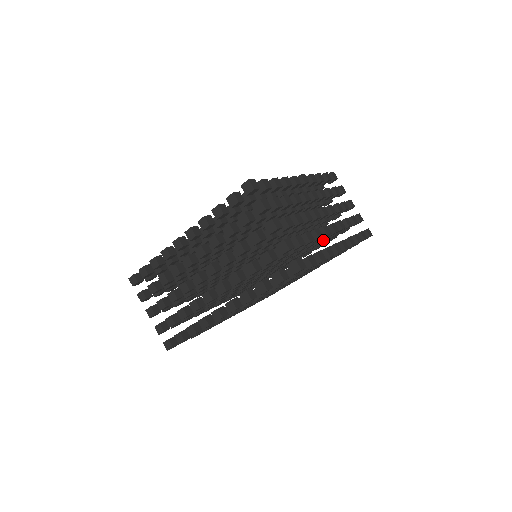
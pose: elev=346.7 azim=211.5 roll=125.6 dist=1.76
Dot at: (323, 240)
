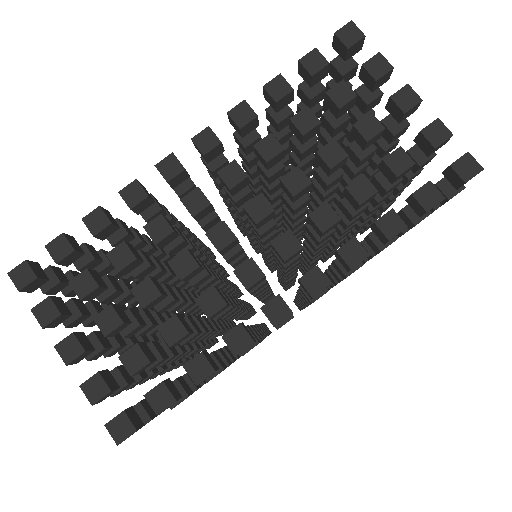
Dot at: occluded
